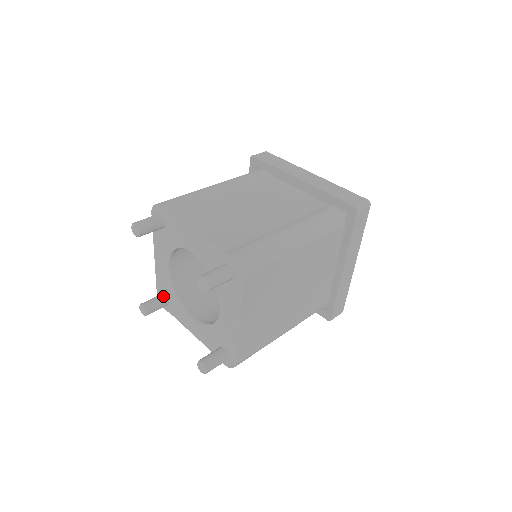
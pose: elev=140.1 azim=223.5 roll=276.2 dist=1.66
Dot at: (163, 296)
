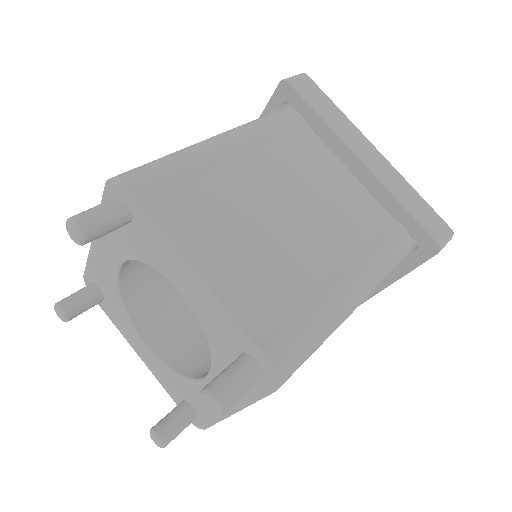
Dot at: (96, 291)
